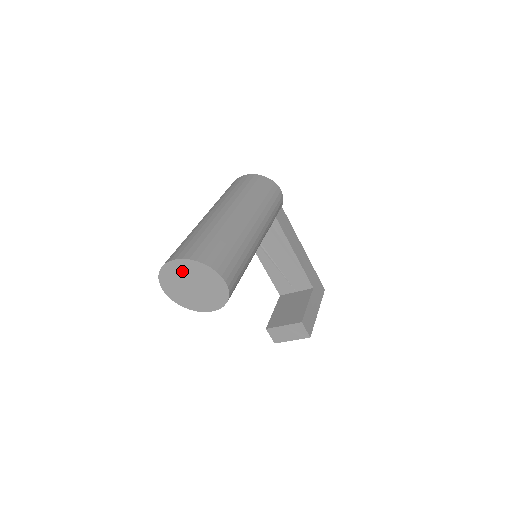
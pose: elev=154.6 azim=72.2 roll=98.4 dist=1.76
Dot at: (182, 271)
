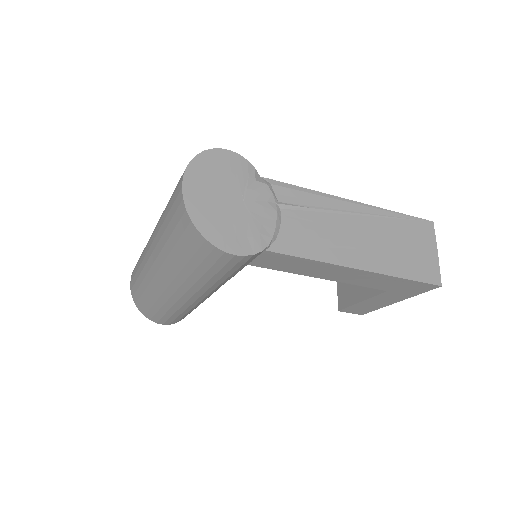
Dot at: occluded
